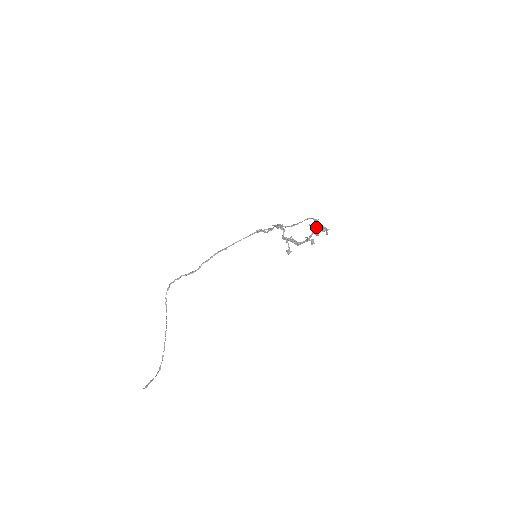
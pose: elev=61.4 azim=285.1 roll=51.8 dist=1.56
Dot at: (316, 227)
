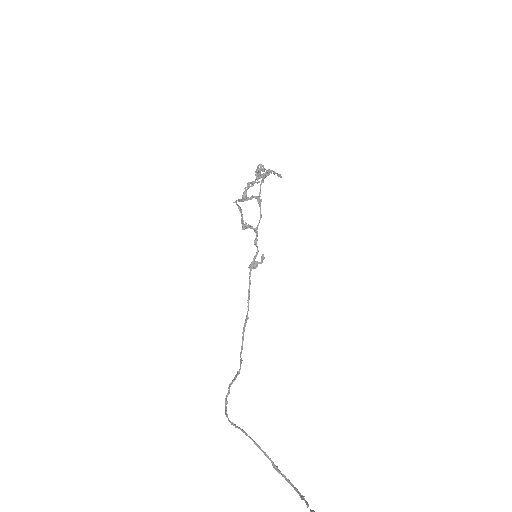
Dot at: (263, 177)
